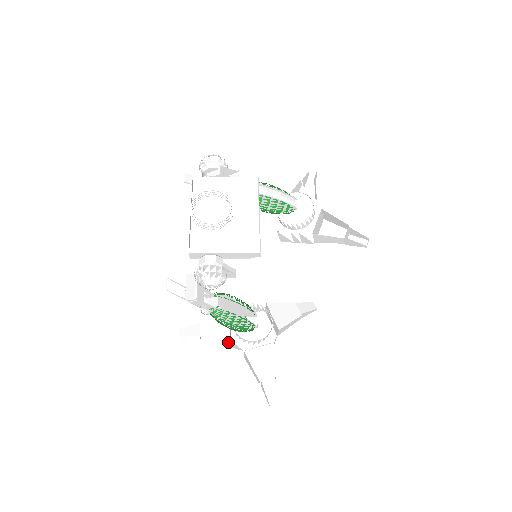
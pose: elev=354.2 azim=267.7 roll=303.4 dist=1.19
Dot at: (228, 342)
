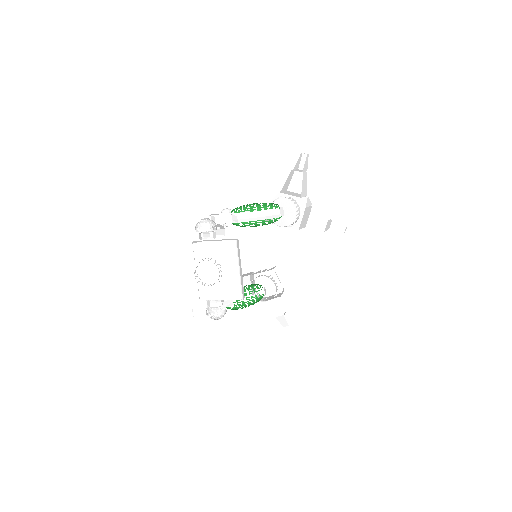
Dot at: occluded
